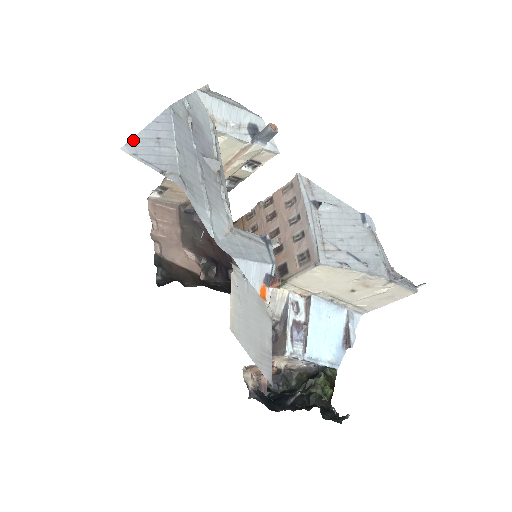
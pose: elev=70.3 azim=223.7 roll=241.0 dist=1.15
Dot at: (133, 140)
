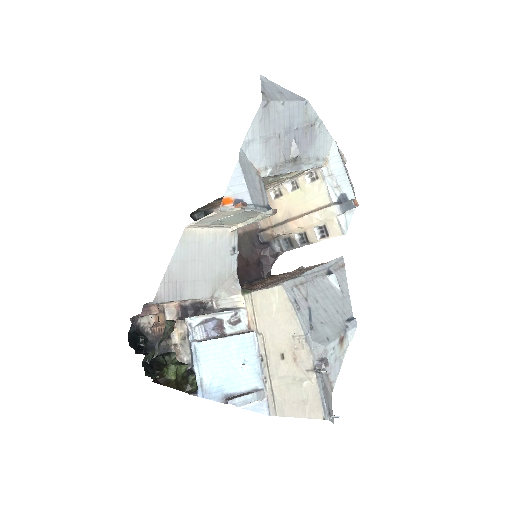
Dot at: (271, 81)
